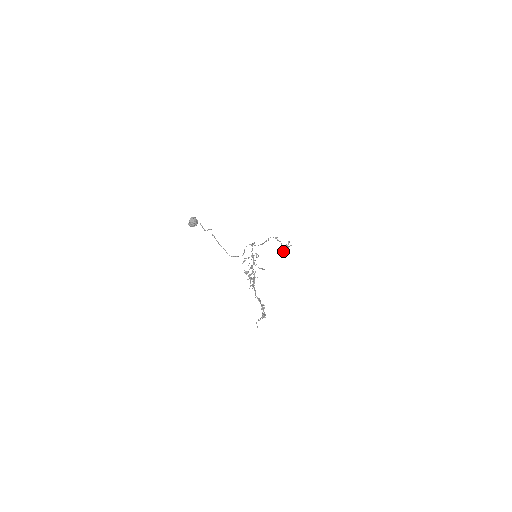
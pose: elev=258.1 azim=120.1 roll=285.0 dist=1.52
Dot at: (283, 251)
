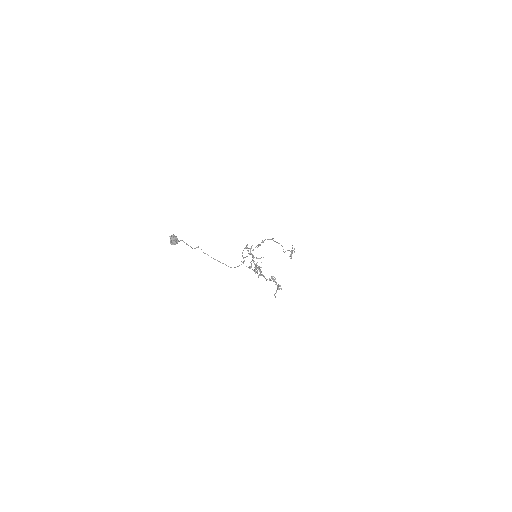
Dot at: (291, 258)
